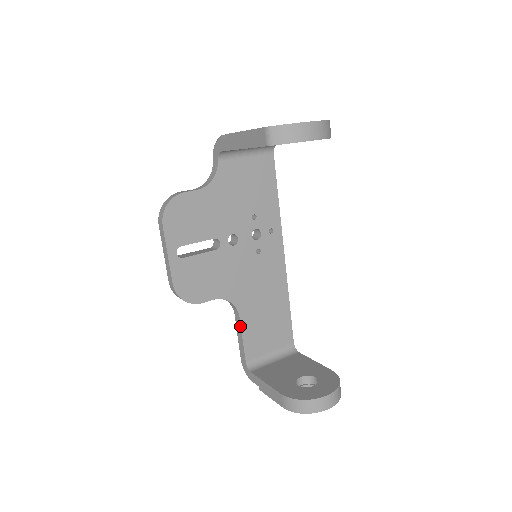
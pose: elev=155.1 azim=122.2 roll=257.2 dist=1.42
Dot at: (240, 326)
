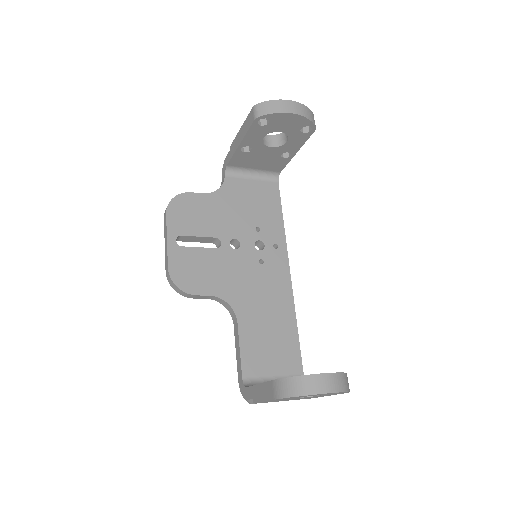
Dot at: (238, 334)
